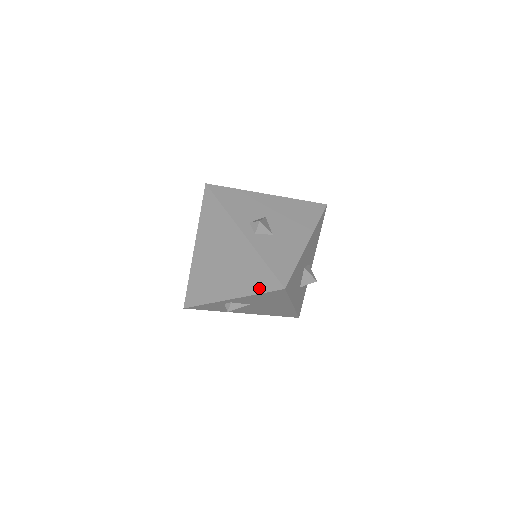
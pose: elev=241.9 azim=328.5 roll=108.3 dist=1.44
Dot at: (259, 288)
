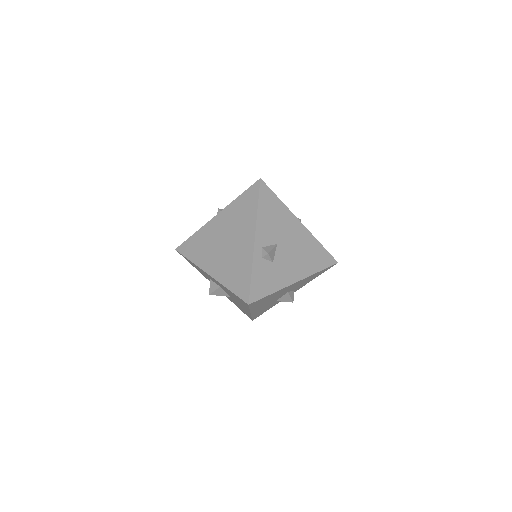
Dot at: (254, 204)
